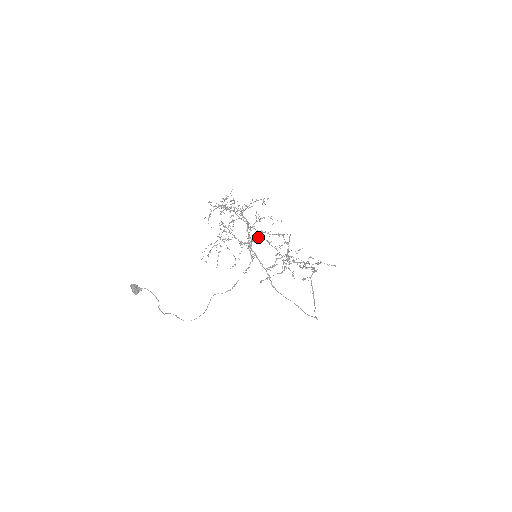
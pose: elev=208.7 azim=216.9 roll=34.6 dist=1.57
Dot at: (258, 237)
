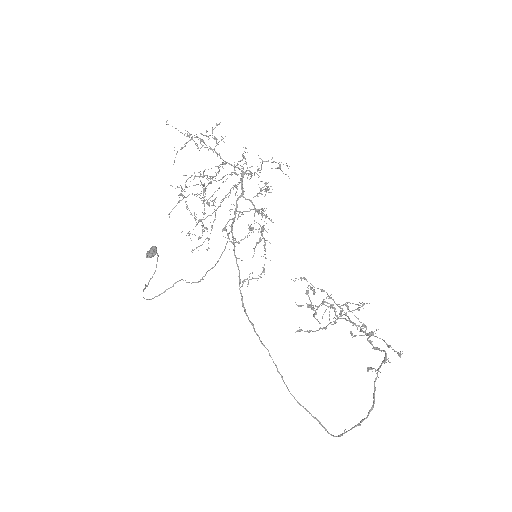
Dot at: occluded
